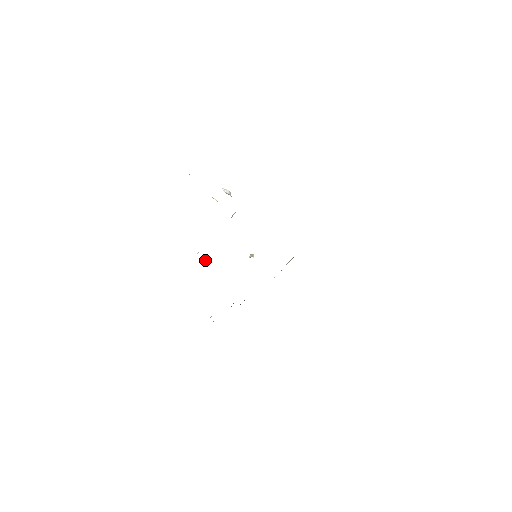
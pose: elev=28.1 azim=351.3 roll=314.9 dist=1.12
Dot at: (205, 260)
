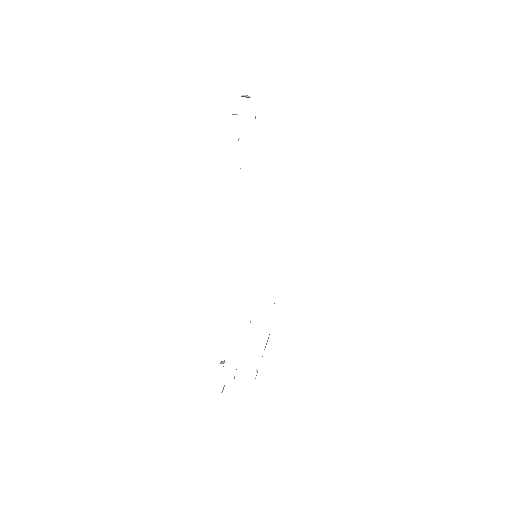
Dot at: occluded
